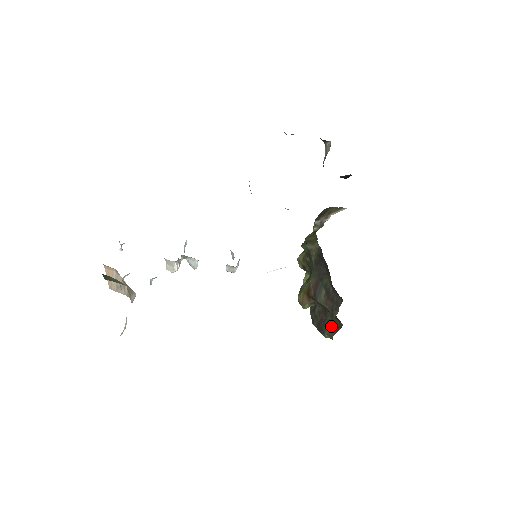
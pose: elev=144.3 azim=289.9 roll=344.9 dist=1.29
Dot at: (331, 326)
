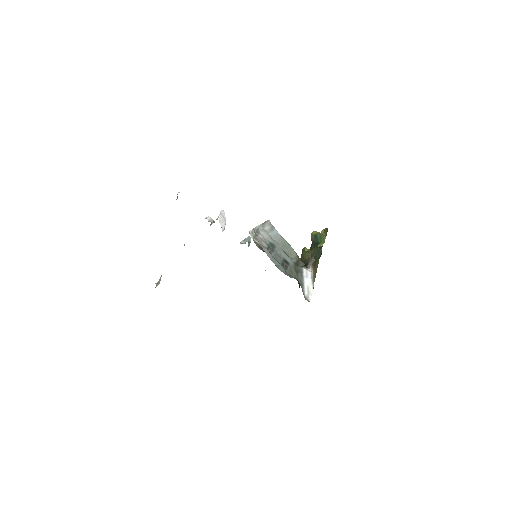
Dot at: occluded
